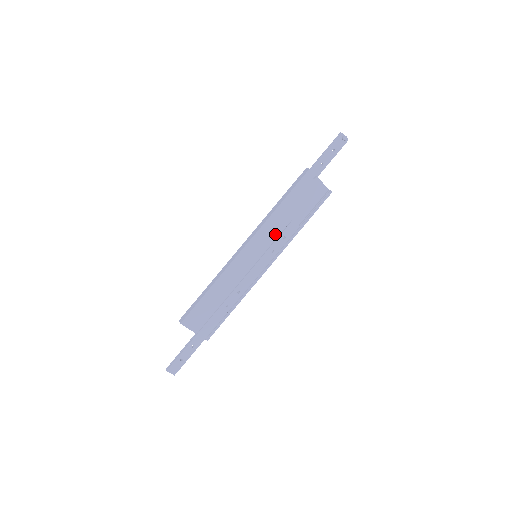
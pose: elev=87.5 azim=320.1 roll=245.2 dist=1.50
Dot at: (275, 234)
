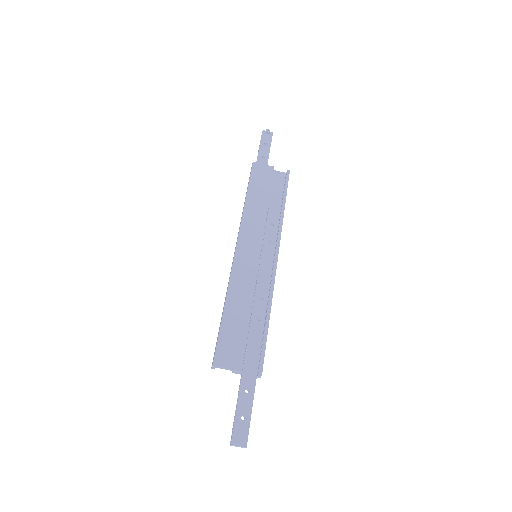
Dot at: (260, 225)
